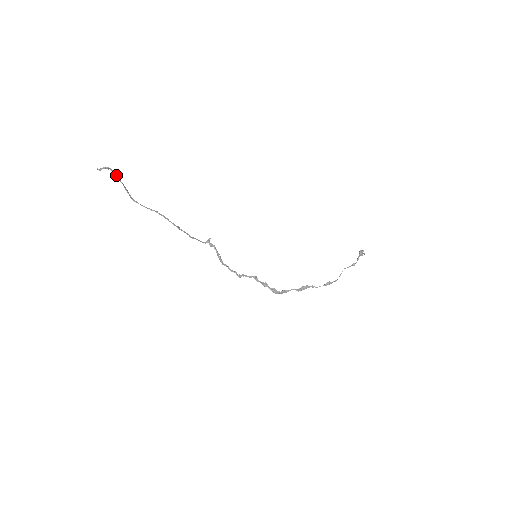
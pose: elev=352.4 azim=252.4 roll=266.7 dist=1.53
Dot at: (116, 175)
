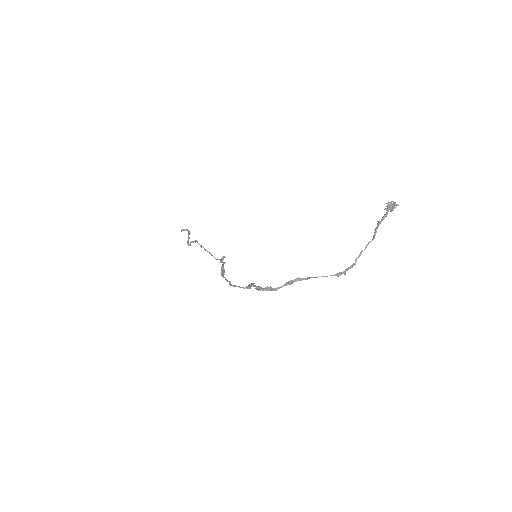
Dot at: (189, 232)
